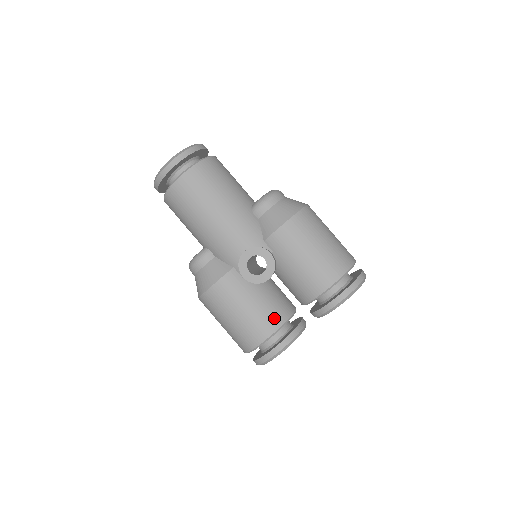
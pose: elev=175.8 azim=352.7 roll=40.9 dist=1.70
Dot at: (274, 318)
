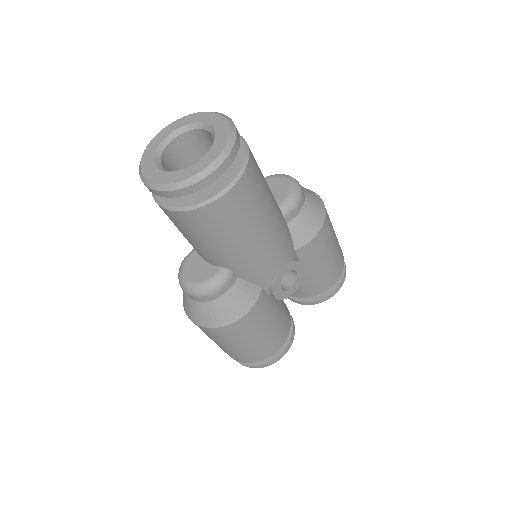
Dot at: (286, 324)
